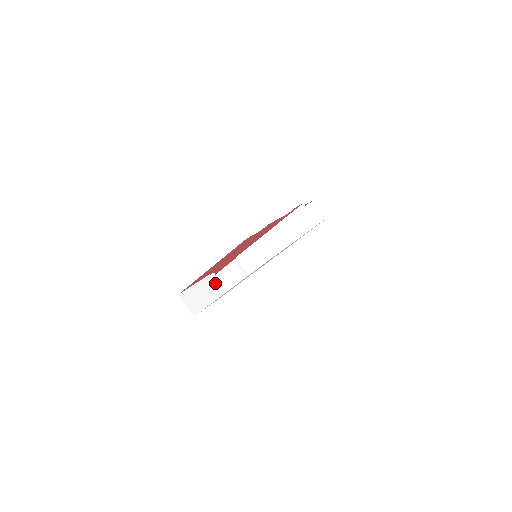
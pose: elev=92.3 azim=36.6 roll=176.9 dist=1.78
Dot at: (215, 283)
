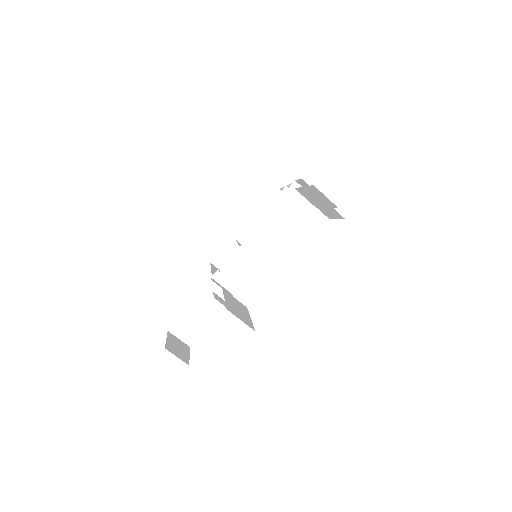
Dot at: (233, 297)
